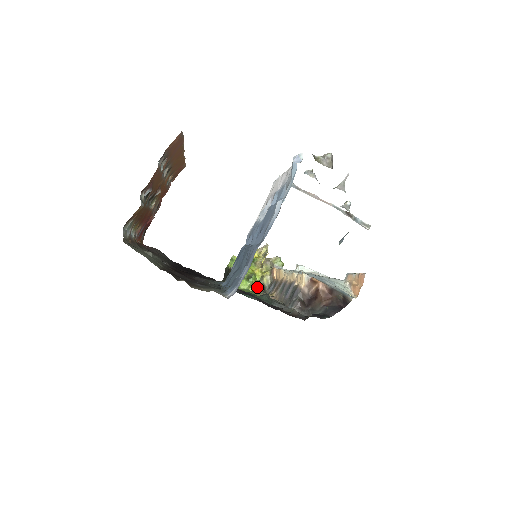
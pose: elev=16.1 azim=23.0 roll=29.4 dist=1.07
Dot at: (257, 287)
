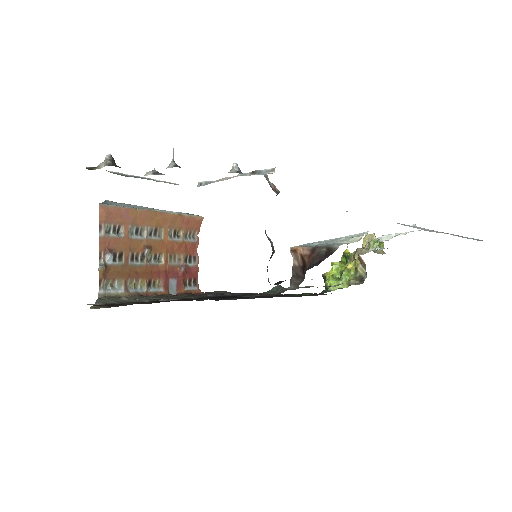
Dot at: (349, 282)
